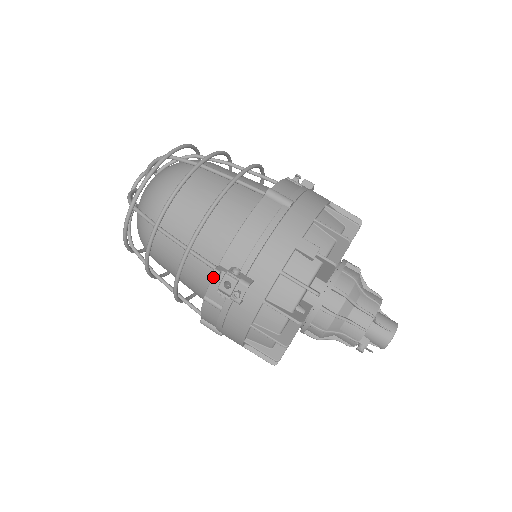
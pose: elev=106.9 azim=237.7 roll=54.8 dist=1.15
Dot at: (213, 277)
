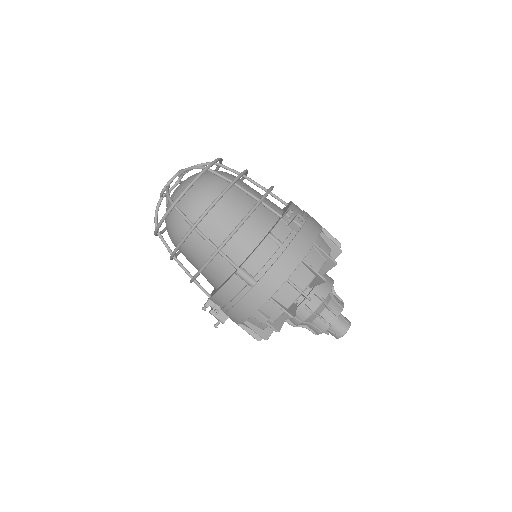
Dot at: occluded
